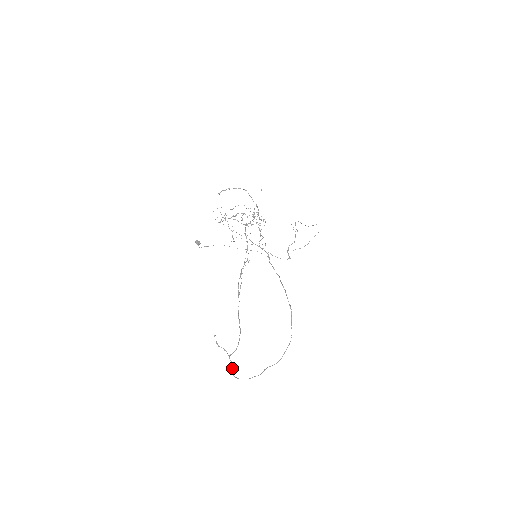
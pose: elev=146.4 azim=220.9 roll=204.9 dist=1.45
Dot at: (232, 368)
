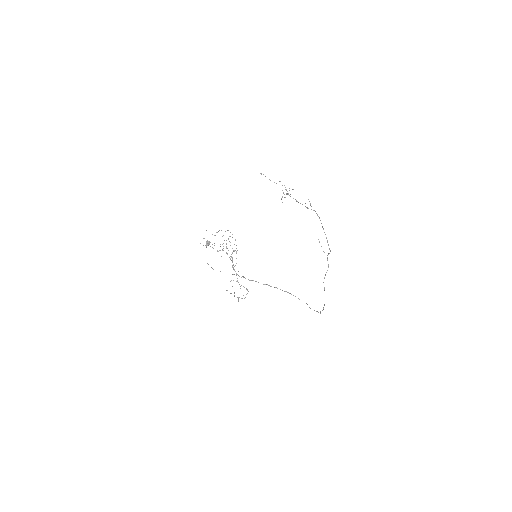
Dot at: (325, 275)
